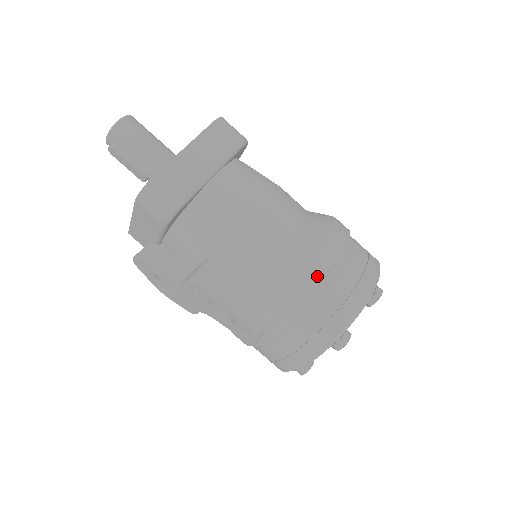
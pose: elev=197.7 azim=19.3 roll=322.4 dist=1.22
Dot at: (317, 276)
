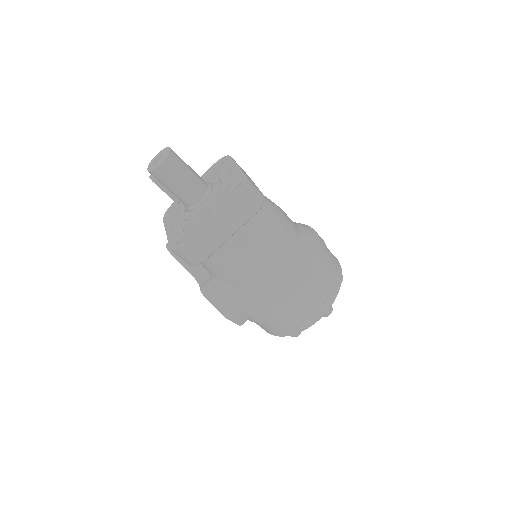
Dot at: (287, 311)
